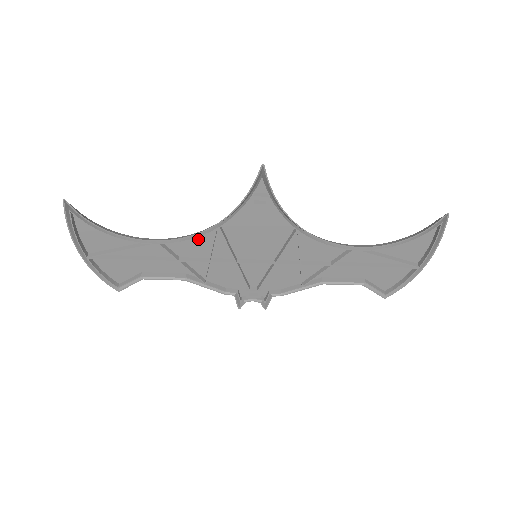
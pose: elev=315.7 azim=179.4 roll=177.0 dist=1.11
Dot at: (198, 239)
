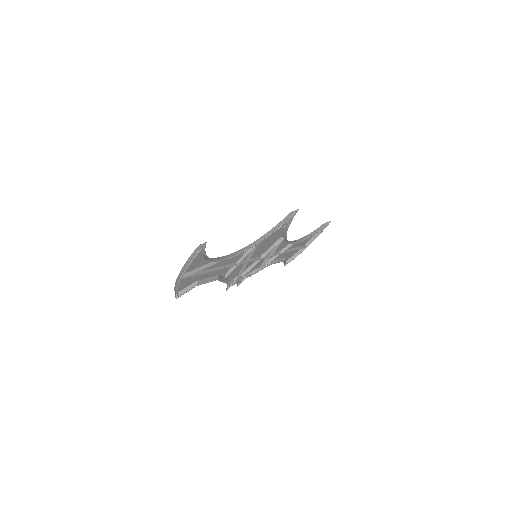
Dot at: occluded
